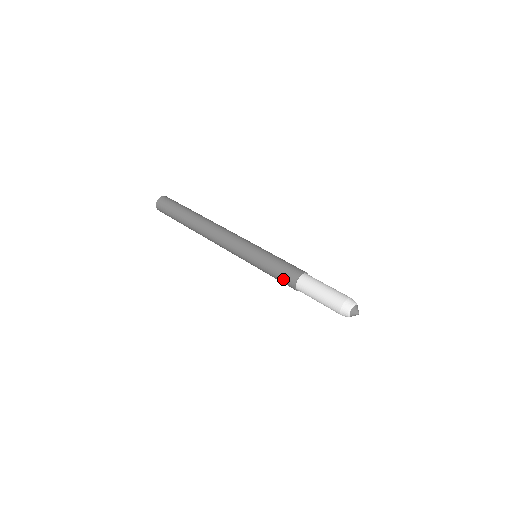
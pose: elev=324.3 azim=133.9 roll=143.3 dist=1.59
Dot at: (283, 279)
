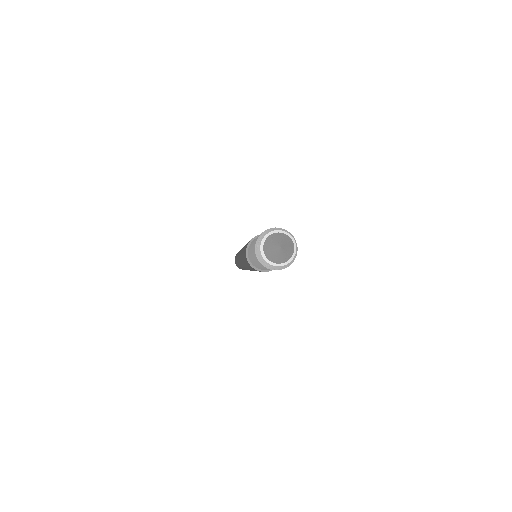
Dot at: (250, 267)
